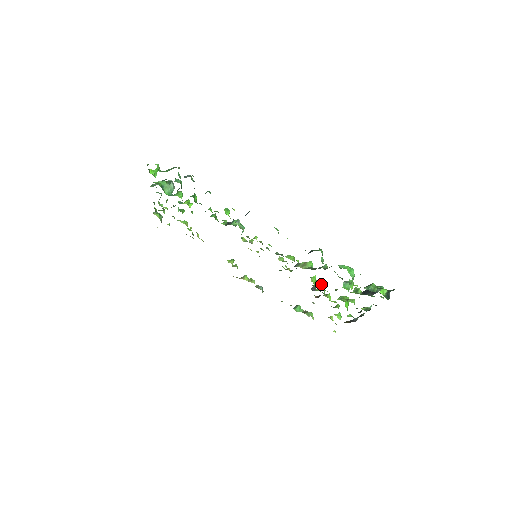
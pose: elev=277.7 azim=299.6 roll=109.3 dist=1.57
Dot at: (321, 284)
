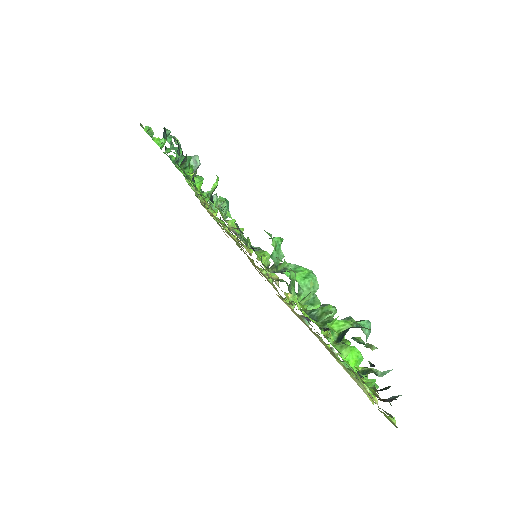
Dot at: occluded
